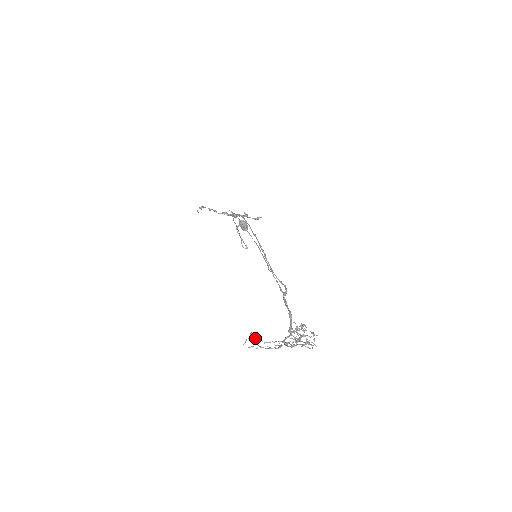
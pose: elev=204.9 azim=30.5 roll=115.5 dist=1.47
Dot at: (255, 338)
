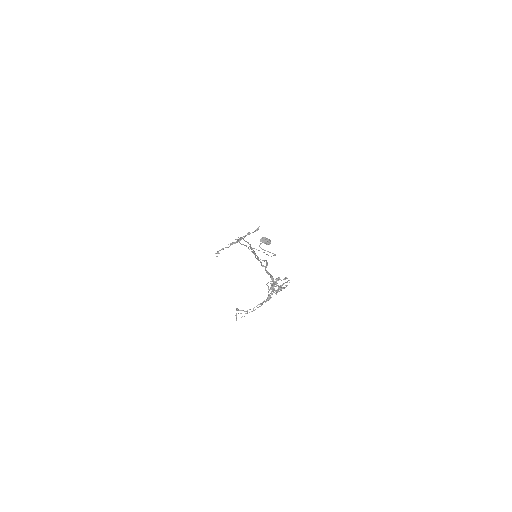
Dot at: occluded
